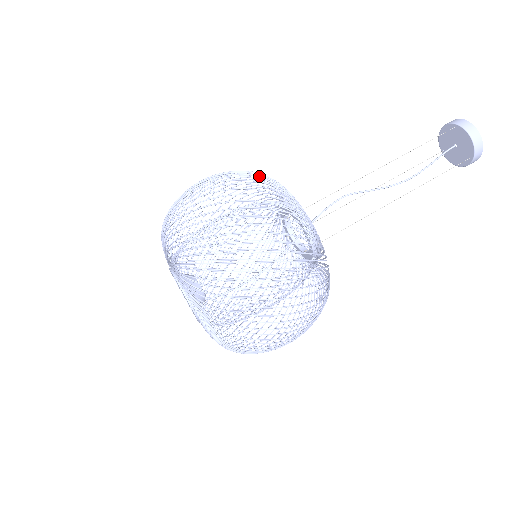
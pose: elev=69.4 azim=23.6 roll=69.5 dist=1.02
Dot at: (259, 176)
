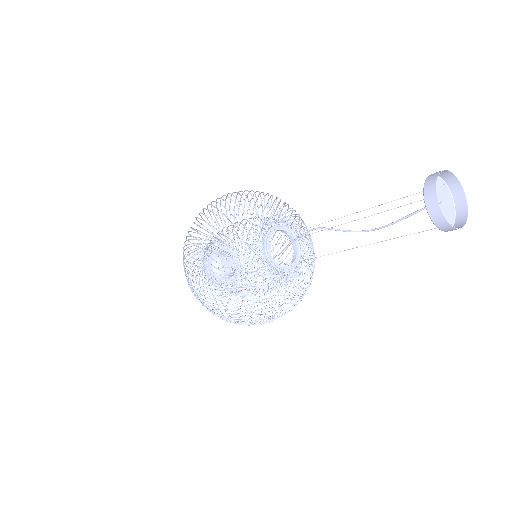
Dot at: occluded
